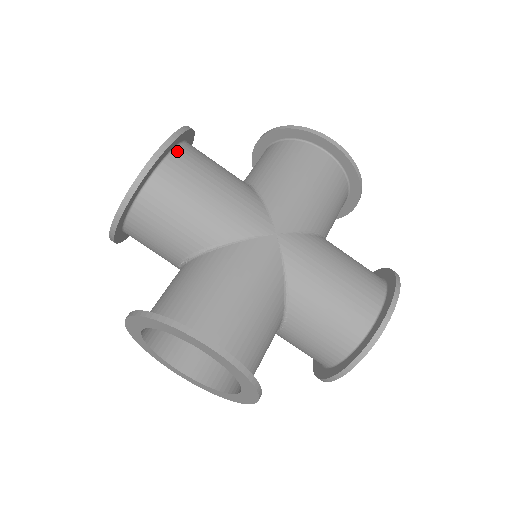
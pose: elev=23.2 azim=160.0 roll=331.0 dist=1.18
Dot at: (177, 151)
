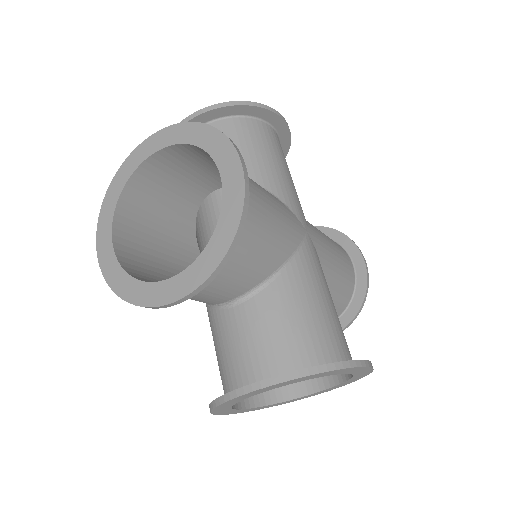
Dot at: (278, 138)
